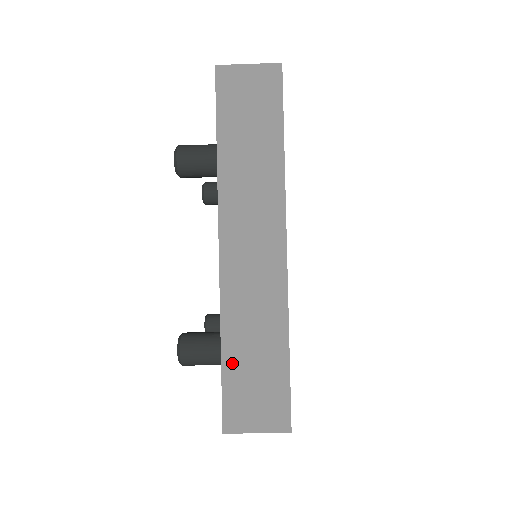
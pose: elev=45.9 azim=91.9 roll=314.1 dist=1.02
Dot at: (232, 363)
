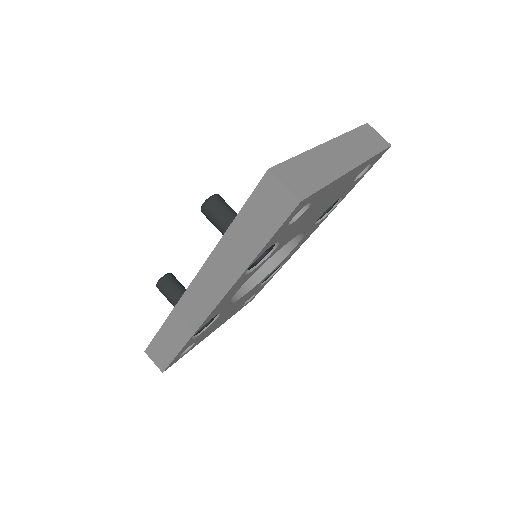
Dot at: (298, 162)
